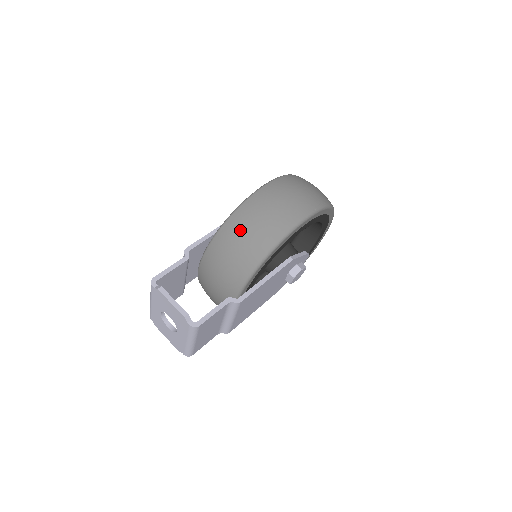
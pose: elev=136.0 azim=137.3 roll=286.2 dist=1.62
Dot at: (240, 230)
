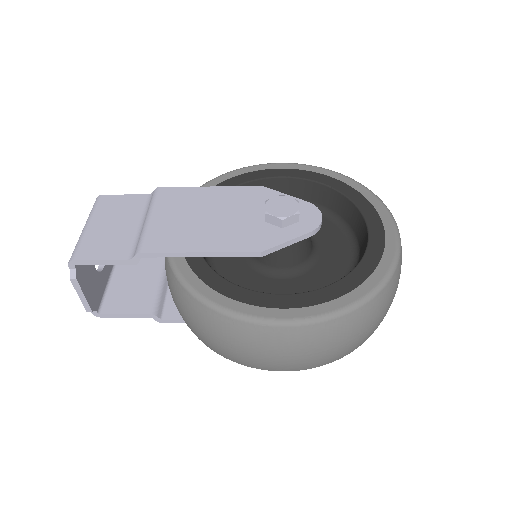
Dot at: occluded
